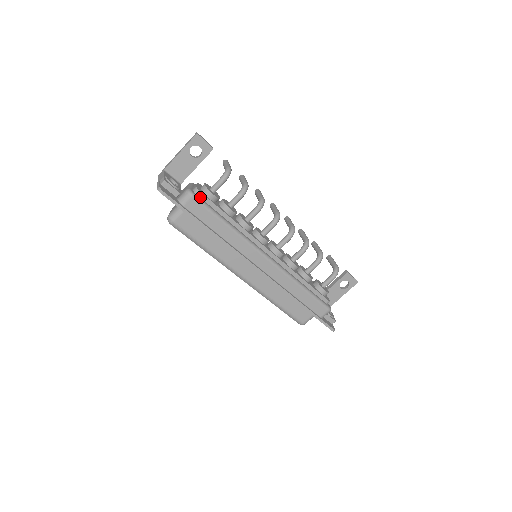
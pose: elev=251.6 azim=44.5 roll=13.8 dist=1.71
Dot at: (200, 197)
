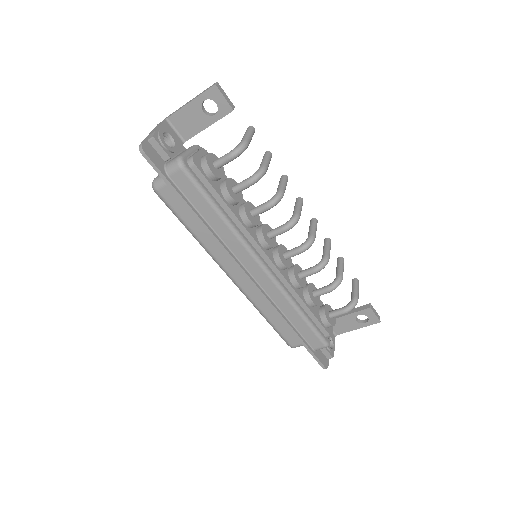
Dot at: (194, 170)
